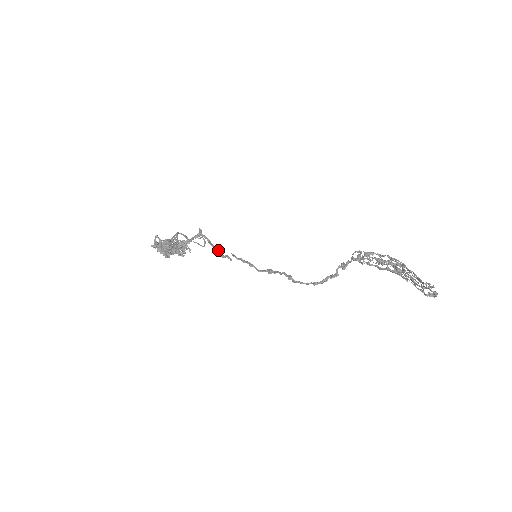
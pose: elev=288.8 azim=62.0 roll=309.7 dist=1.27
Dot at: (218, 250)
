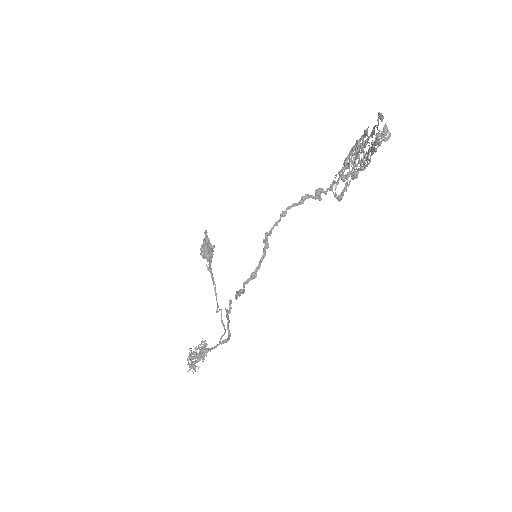
Dot at: (228, 316)
